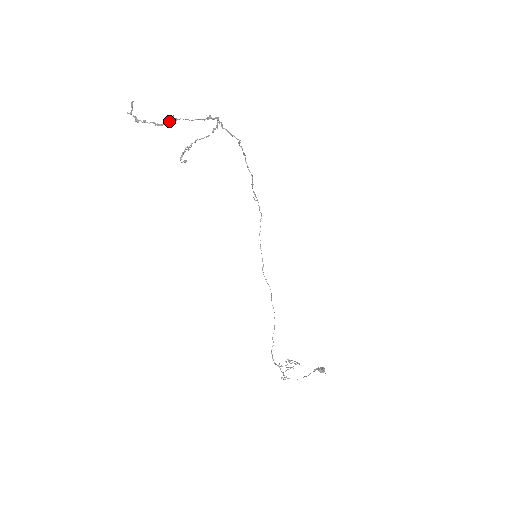
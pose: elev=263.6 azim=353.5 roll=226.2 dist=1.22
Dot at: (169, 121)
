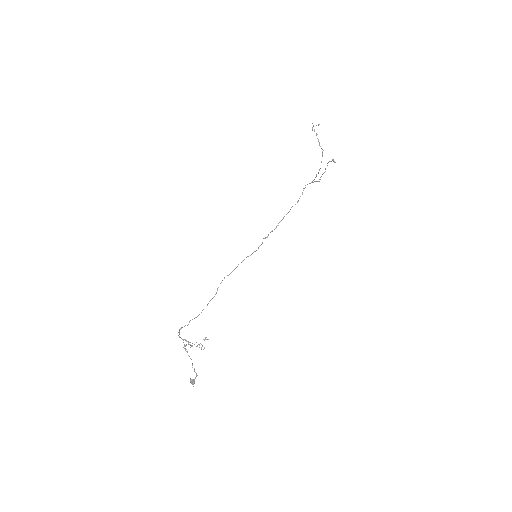
Dot at: occluded
